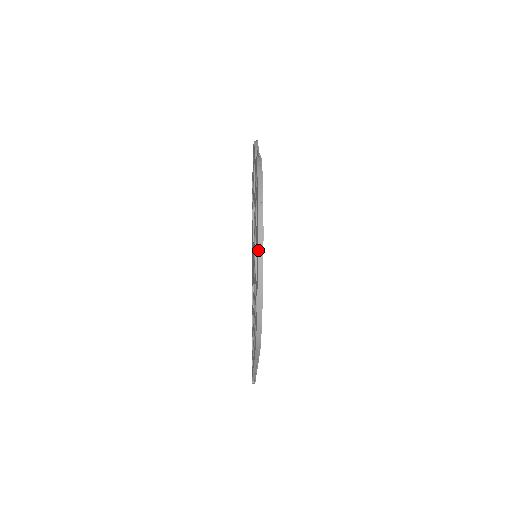
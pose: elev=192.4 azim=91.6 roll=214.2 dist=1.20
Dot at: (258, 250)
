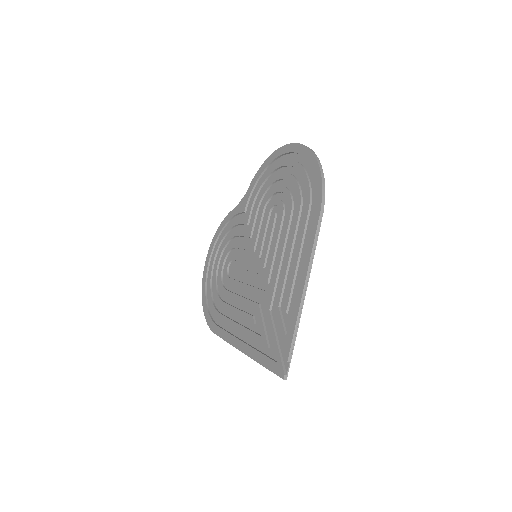
Dot at: occluded
